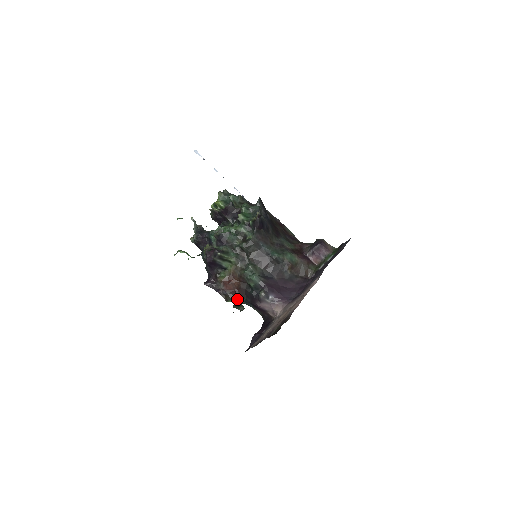
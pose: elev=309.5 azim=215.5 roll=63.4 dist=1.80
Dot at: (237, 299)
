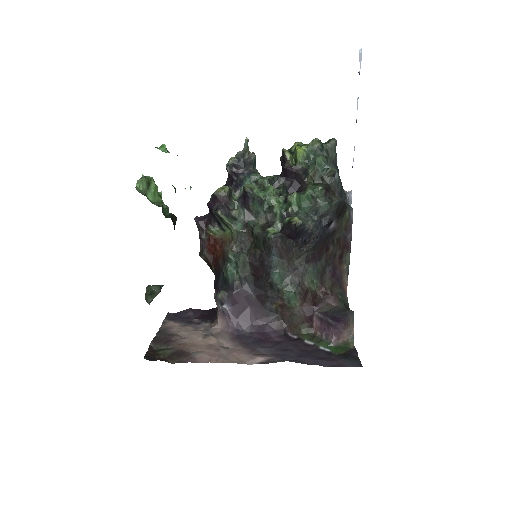
Dot at: (209, 265)
